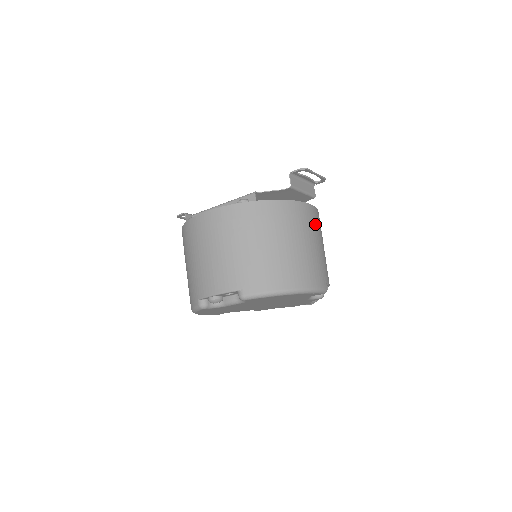
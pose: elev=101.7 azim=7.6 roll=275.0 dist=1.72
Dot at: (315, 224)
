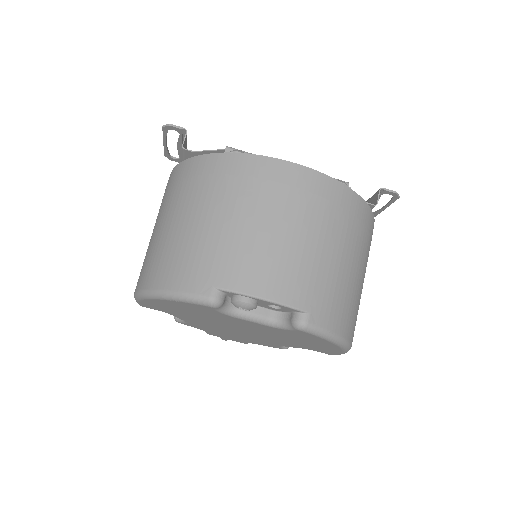
Dot at: occluded
